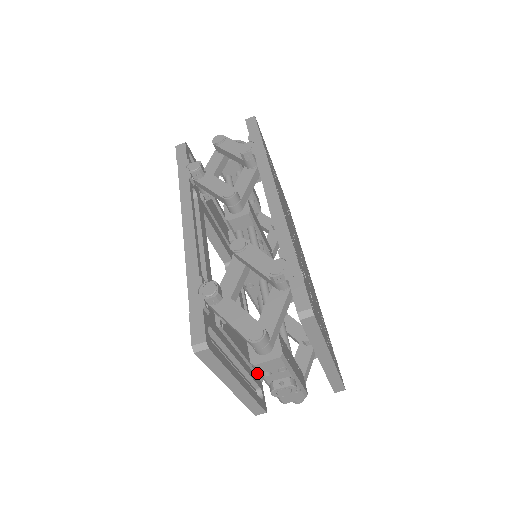
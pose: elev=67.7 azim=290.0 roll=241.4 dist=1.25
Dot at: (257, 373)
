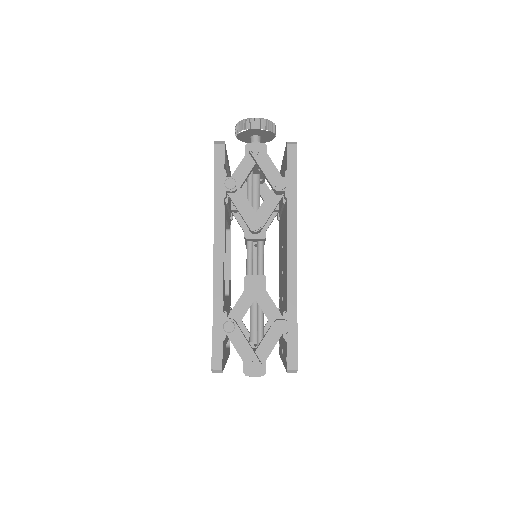
Dot at: occluded
